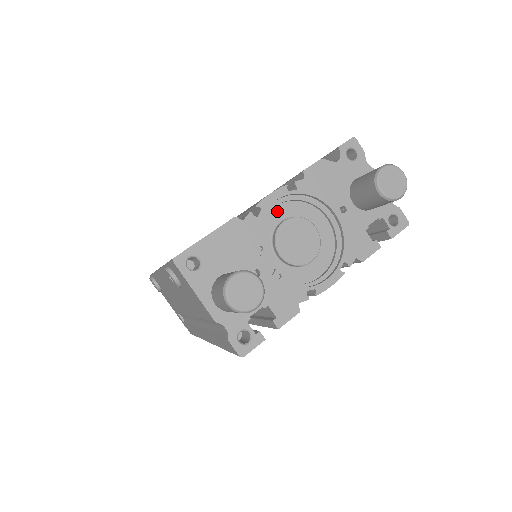
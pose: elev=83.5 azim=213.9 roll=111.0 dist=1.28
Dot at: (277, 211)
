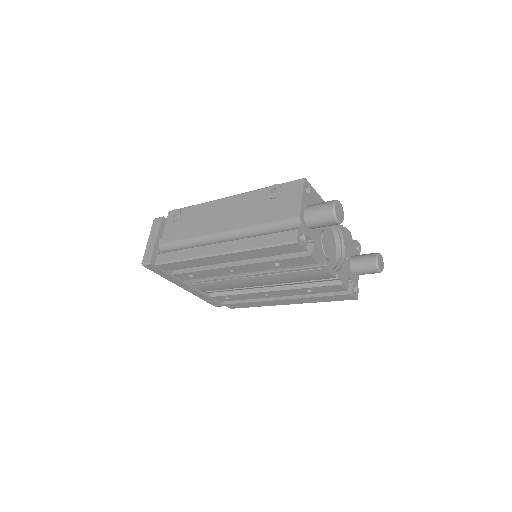
Dot at: (327, 226)
